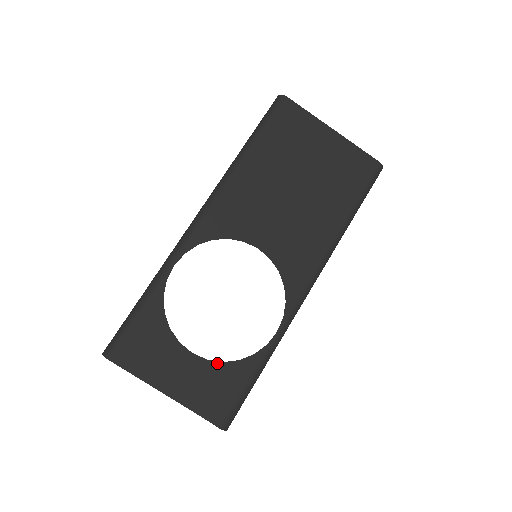
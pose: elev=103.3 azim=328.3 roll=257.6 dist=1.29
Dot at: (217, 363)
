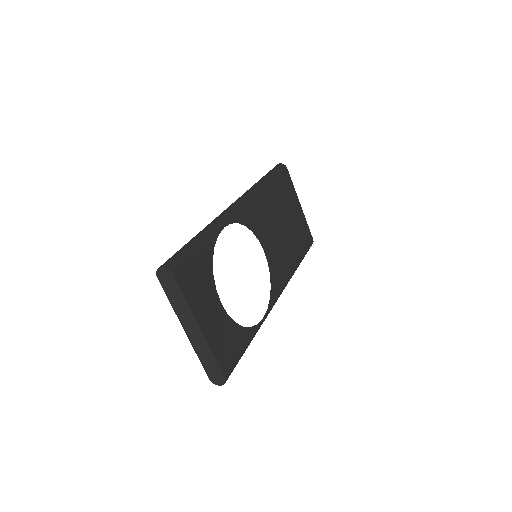
Dot at: (232, 321)
